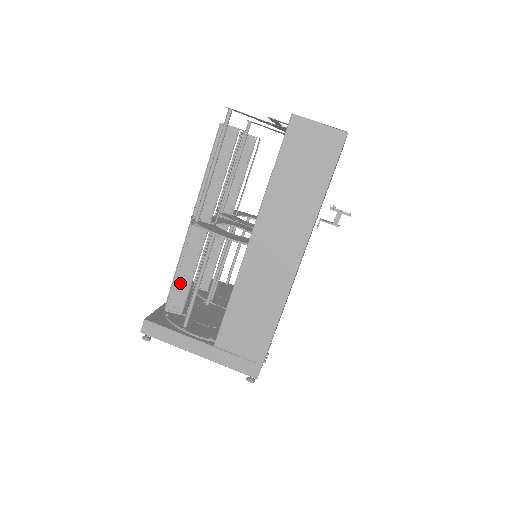
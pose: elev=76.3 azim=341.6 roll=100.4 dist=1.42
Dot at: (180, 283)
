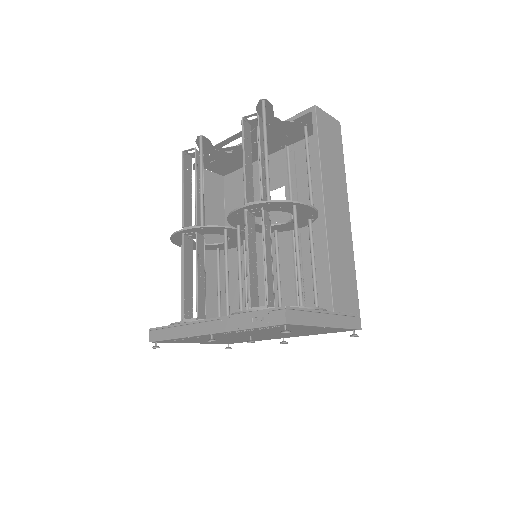
Dot at: (268, 272)
